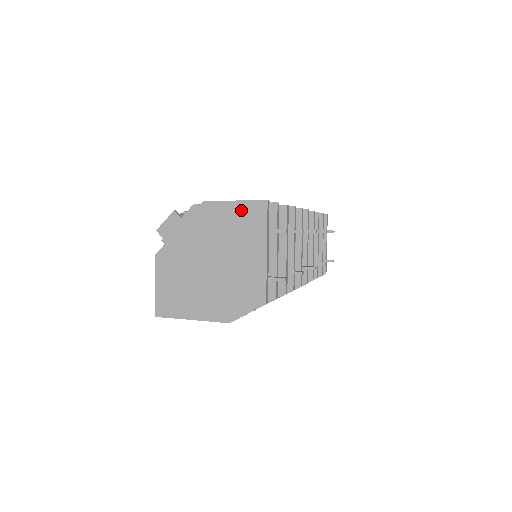
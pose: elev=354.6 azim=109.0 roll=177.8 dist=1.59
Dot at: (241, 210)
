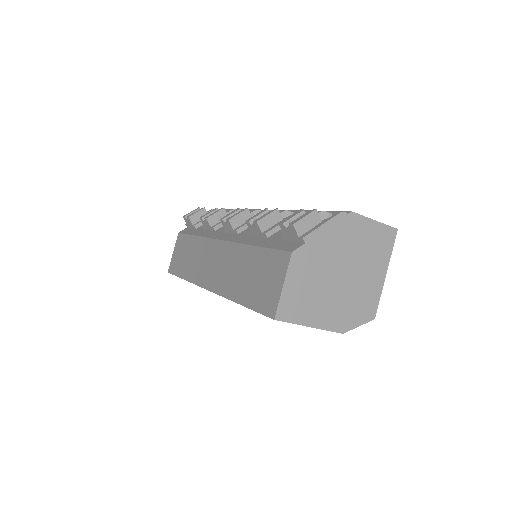
Dot at: (378, 231)
